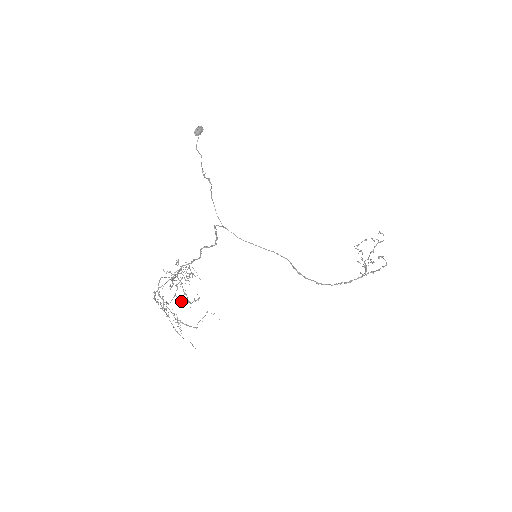
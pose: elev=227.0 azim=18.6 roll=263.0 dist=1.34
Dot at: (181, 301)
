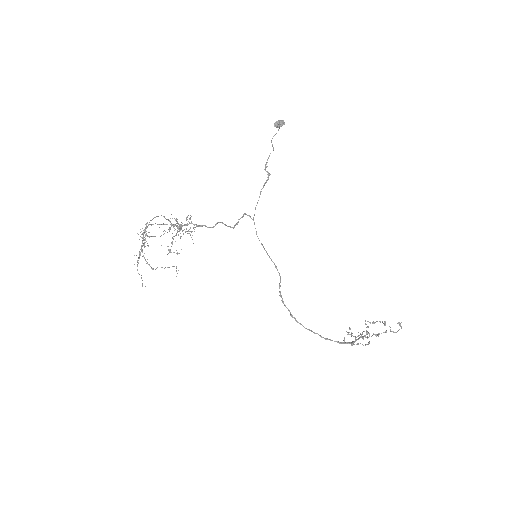
Dot at: occluded
